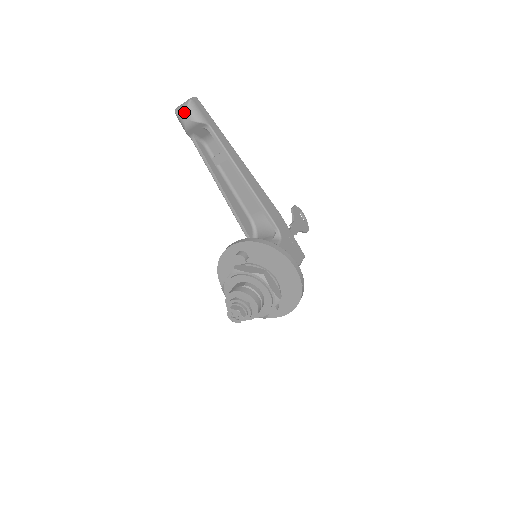
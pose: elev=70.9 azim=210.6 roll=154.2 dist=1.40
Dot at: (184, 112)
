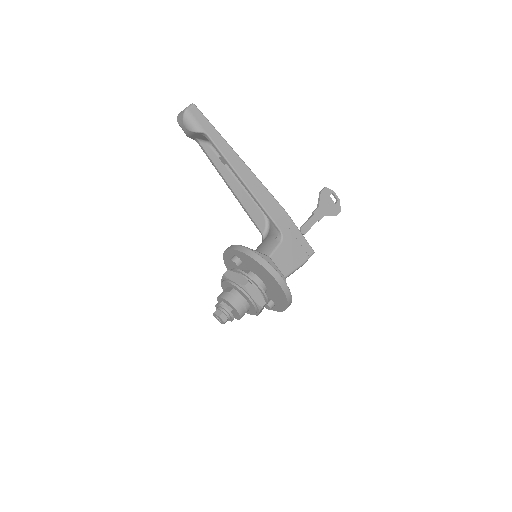
Dot at: (181, 122)
